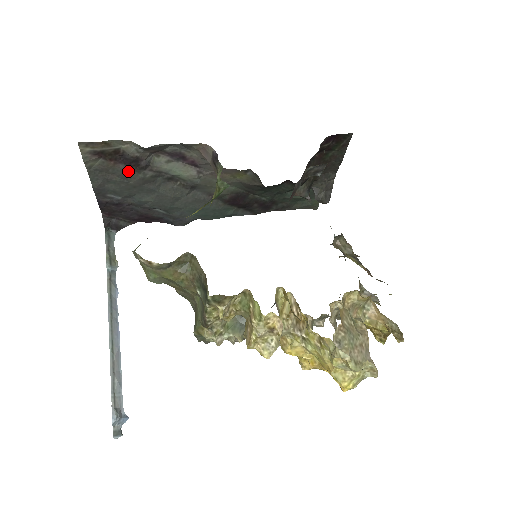
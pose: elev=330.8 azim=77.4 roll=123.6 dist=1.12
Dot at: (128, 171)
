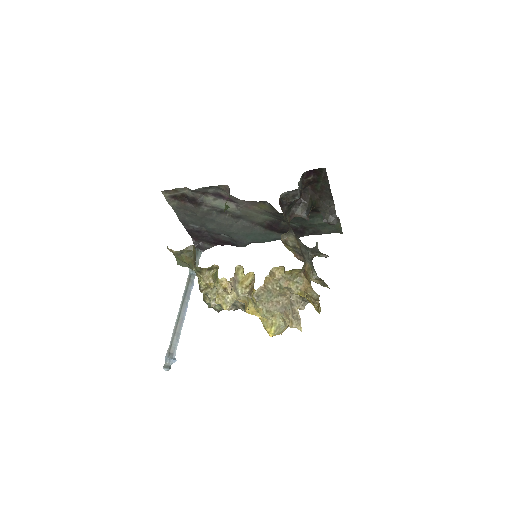
Dot at: (193, 207)
